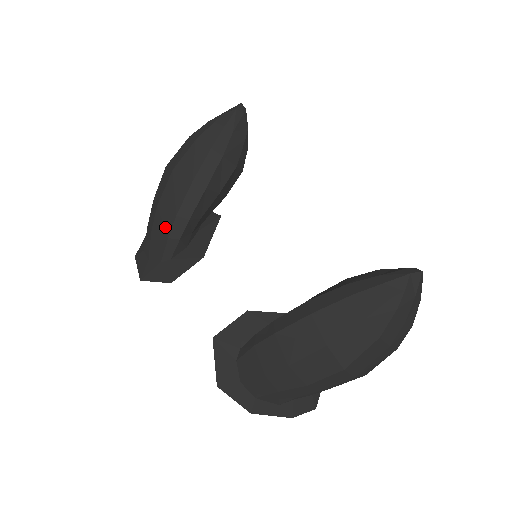
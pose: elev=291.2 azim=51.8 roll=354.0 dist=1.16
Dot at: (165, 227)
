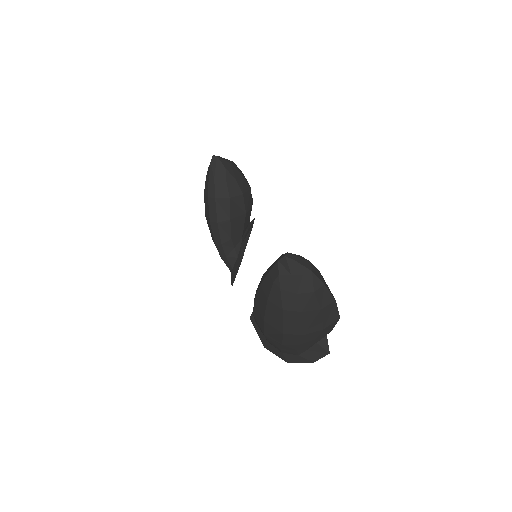
Dot at: occluded
